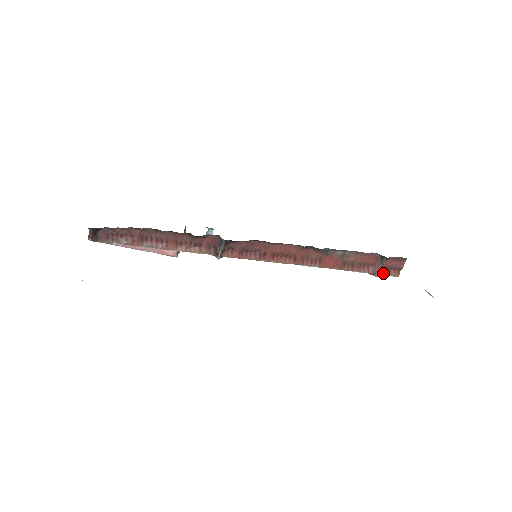
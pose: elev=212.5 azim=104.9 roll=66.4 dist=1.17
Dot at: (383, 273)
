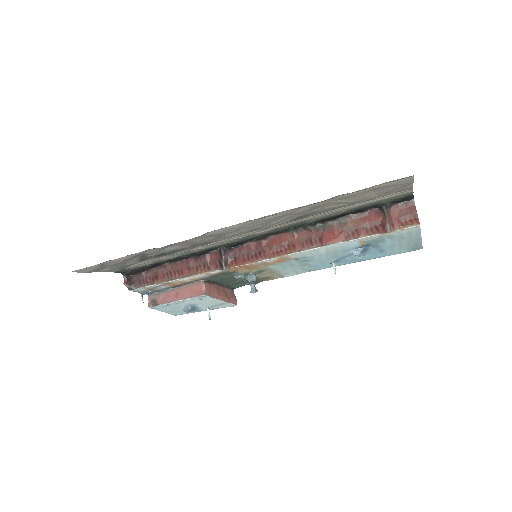
Dot at: (397, 227)
